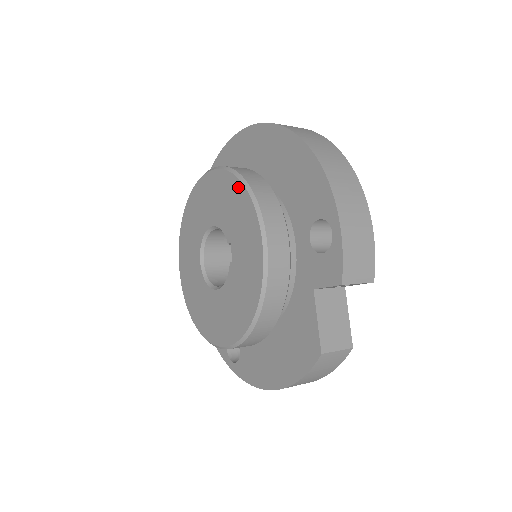
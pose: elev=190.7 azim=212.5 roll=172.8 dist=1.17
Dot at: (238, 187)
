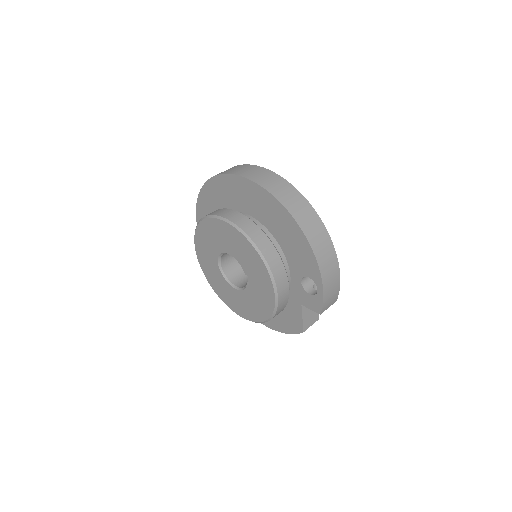
Dot at: (255, 254)
